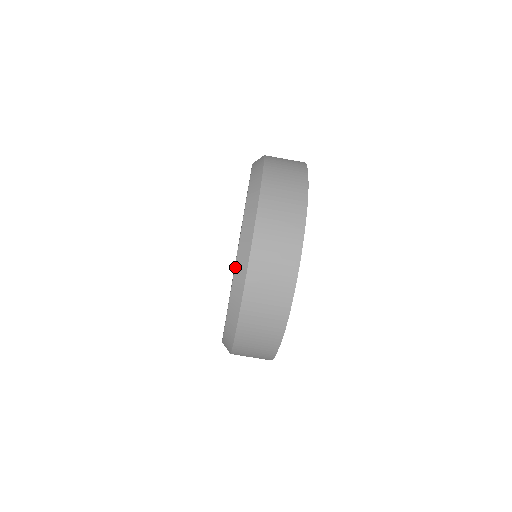
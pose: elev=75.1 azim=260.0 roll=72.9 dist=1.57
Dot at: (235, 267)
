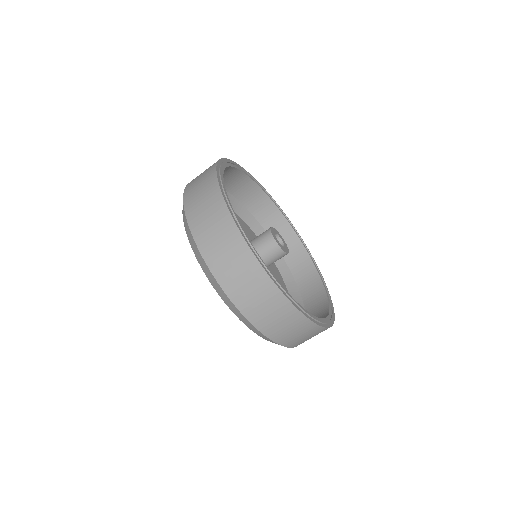
Dot at: occluded
